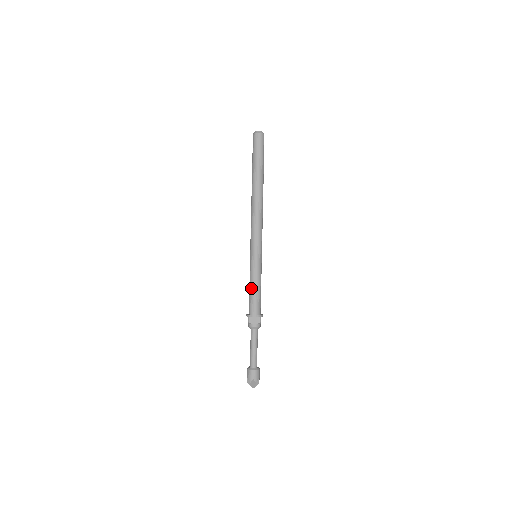
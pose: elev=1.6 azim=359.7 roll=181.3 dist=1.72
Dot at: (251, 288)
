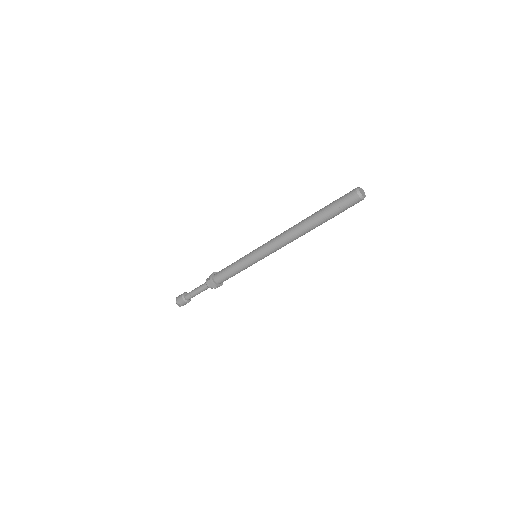
Dot at: (230, 269)
